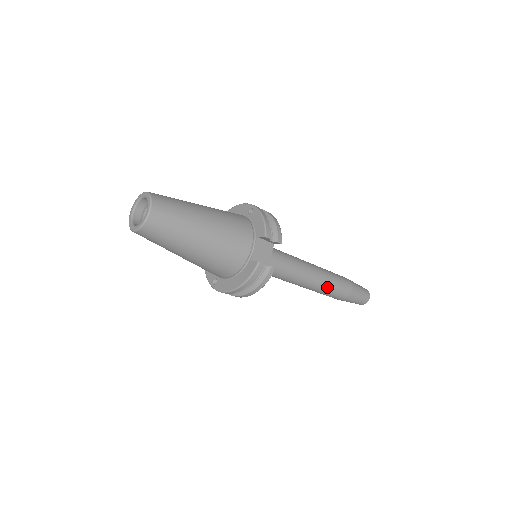
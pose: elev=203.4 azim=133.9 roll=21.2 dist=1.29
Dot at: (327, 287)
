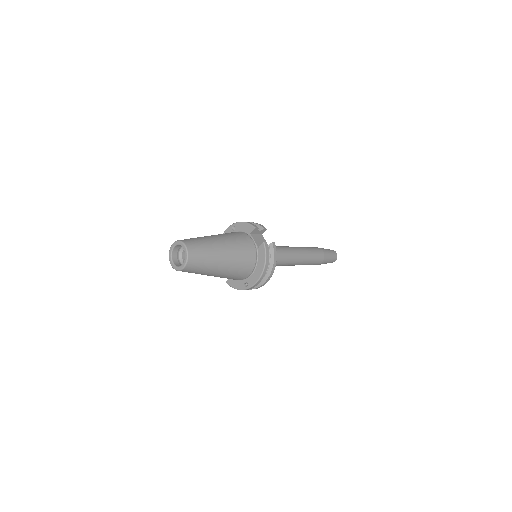
Dot at: (308, 255)
